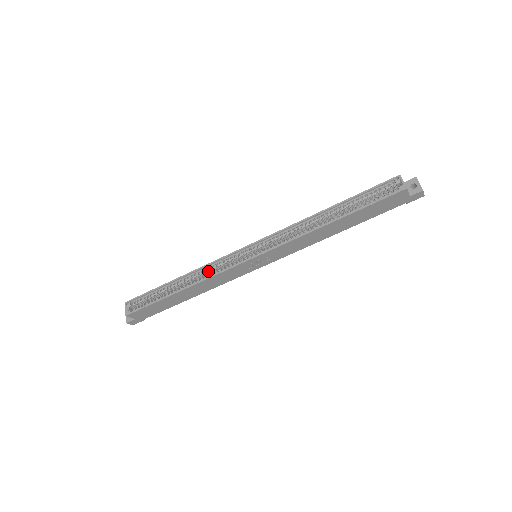
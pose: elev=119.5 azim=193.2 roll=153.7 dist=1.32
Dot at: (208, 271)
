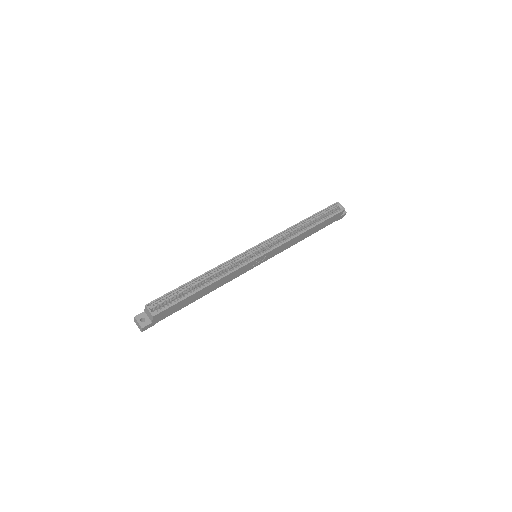
Dot at: (225, 268)
